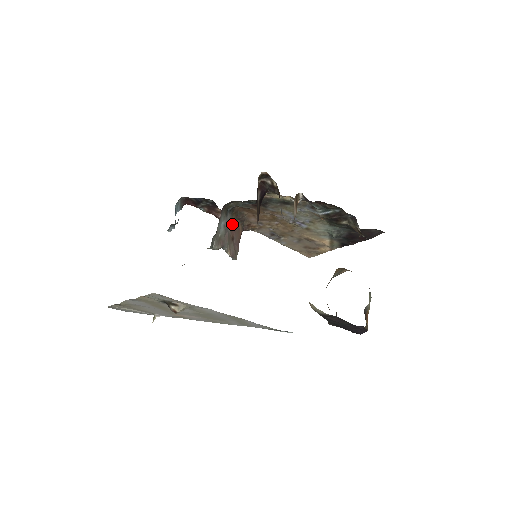
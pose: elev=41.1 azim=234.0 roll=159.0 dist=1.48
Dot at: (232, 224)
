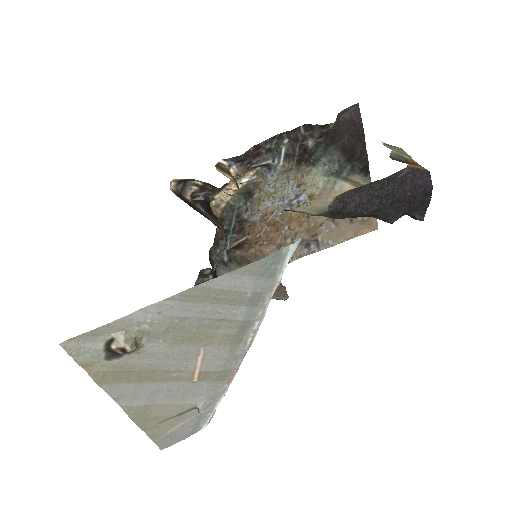
Dot at: occluded
